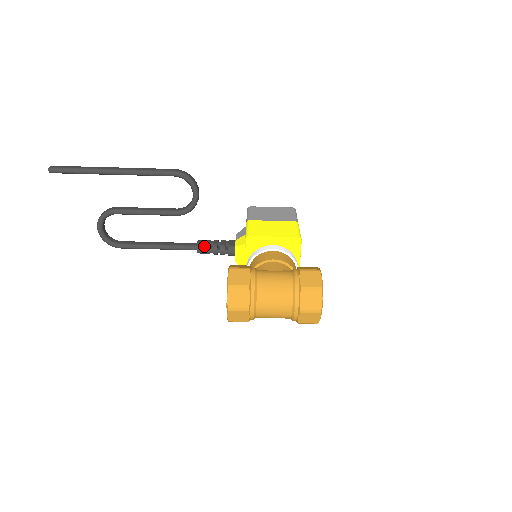
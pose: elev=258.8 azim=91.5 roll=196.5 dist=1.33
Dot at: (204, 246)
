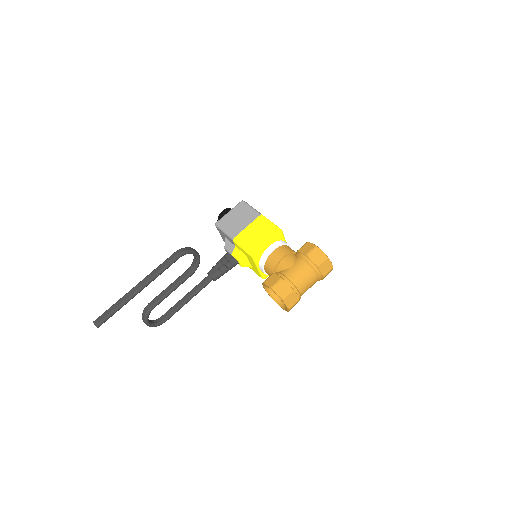
Dot at: (217, 275)
